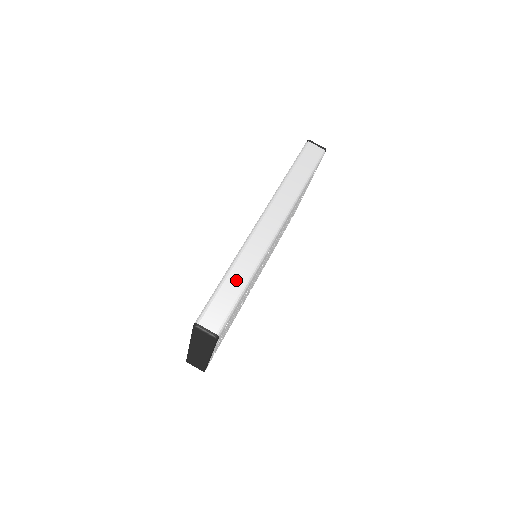
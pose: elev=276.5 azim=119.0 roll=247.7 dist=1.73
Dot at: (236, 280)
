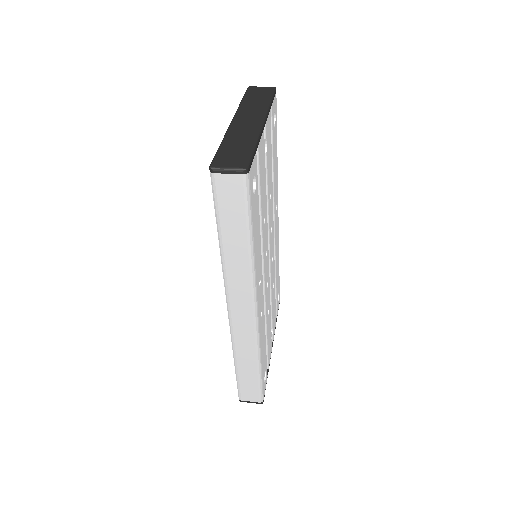
Dot at: occluded
